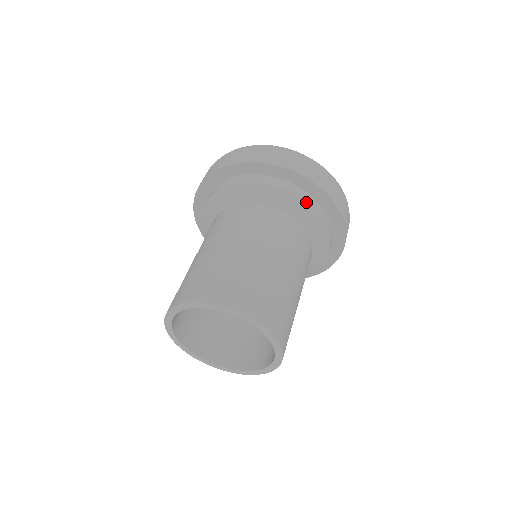
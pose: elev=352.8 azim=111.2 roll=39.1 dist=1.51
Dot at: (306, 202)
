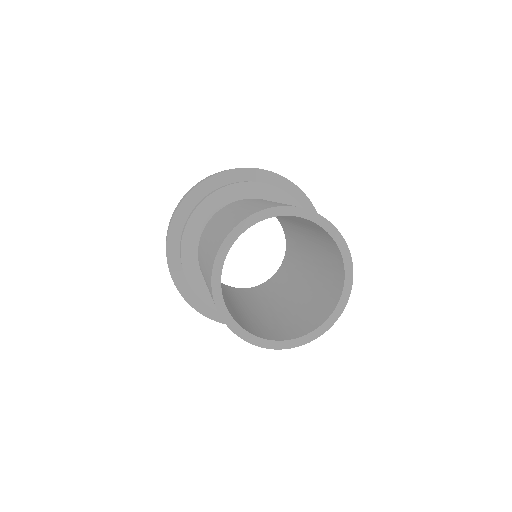
Dot at: occluded
